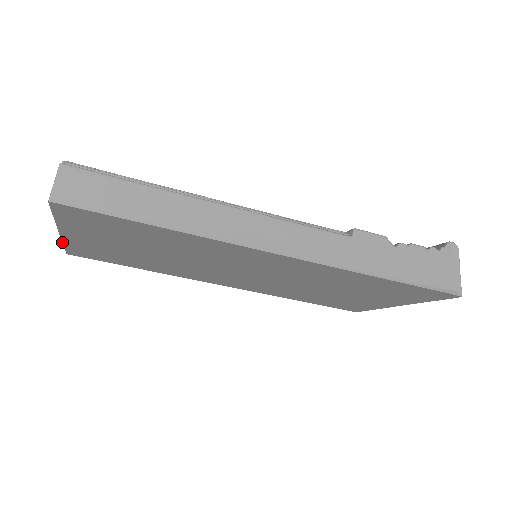
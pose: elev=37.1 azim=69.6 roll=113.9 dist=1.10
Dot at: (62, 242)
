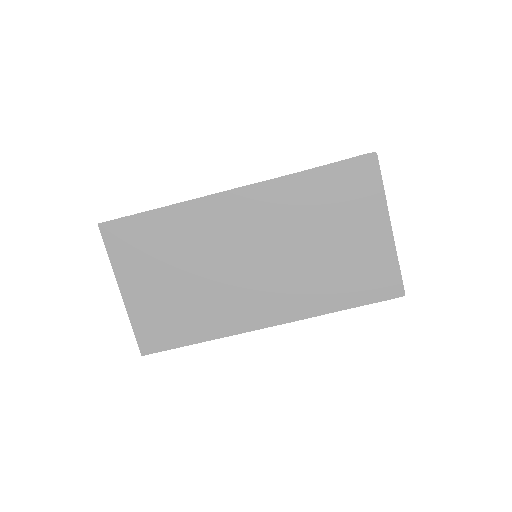
Dot at: occluded
